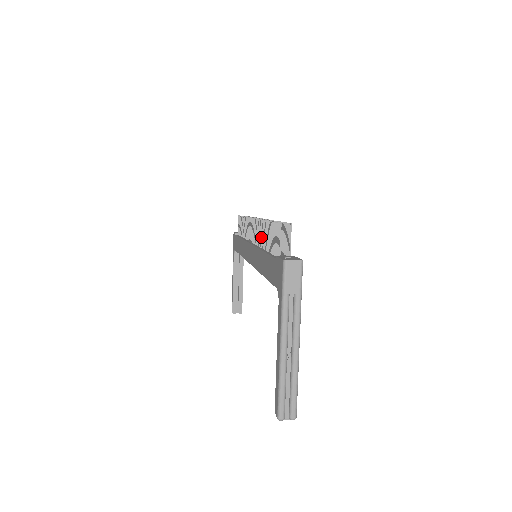
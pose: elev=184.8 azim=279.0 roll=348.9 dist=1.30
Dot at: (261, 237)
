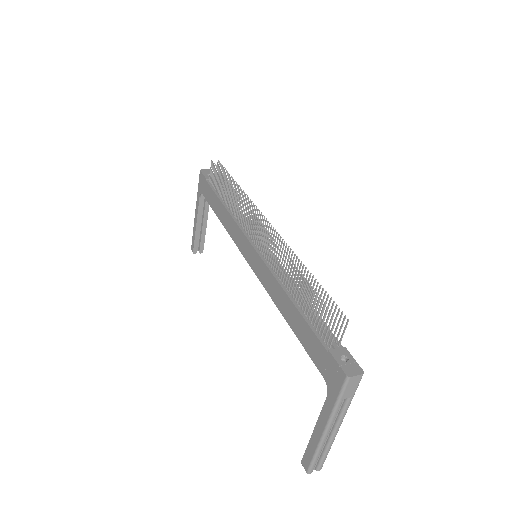
Dot at: (282, 270)
